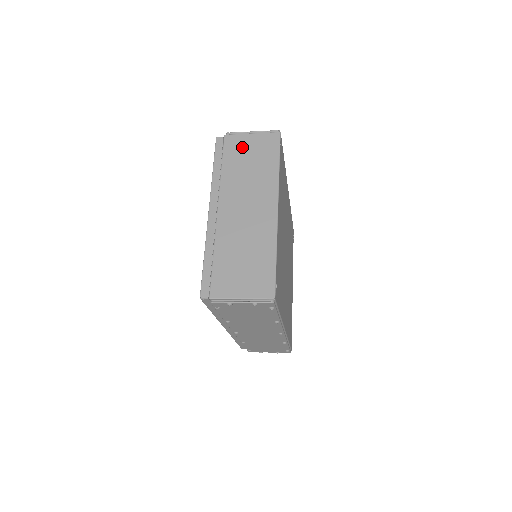
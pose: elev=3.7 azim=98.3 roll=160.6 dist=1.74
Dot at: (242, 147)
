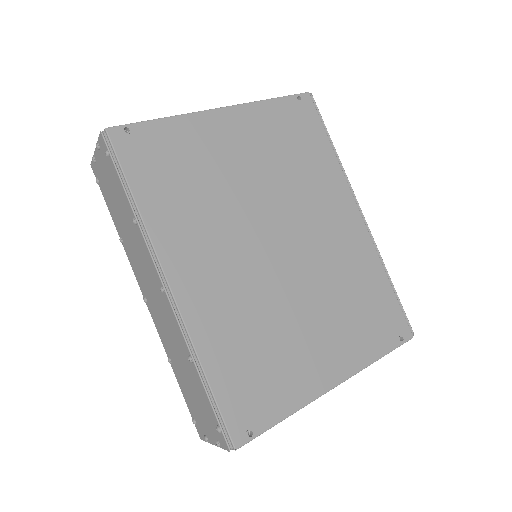
Dot at: occluded
